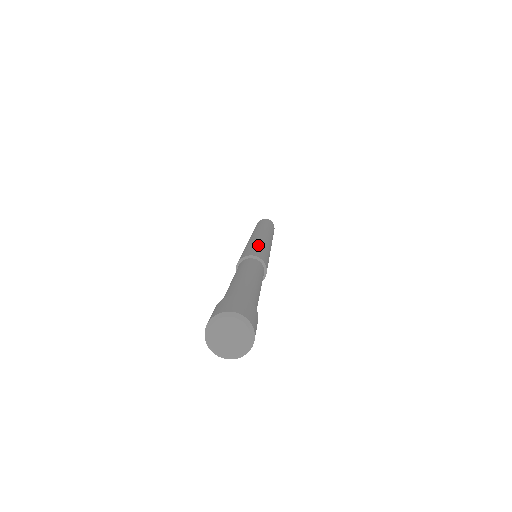
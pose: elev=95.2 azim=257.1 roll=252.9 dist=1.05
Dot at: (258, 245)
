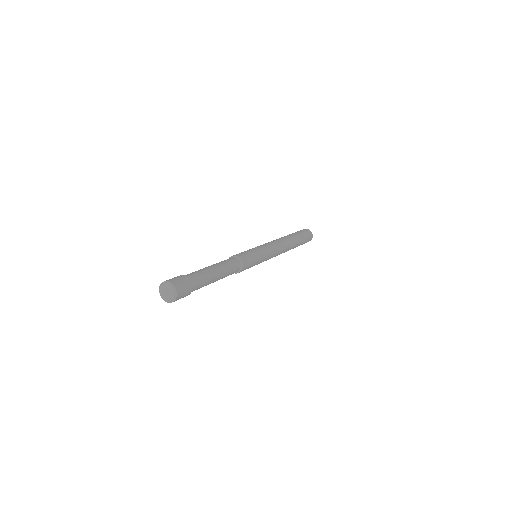
Dot at: (254, 250)
